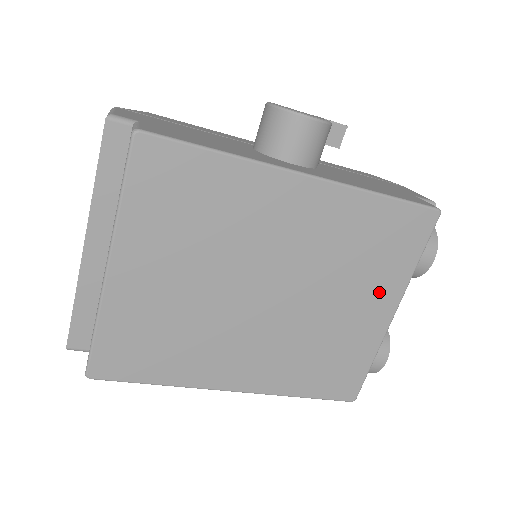
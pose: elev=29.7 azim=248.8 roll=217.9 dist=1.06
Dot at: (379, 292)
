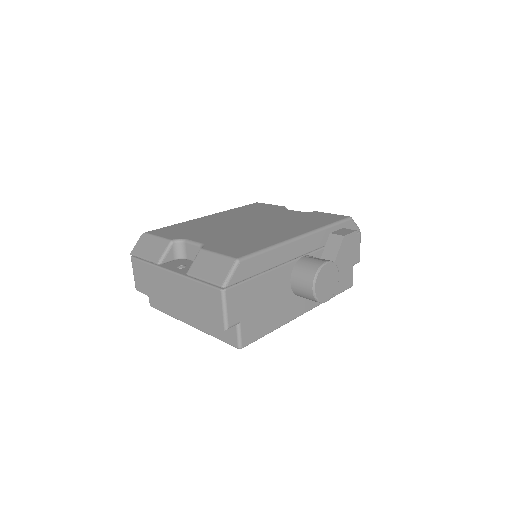
Dot at: occluded
